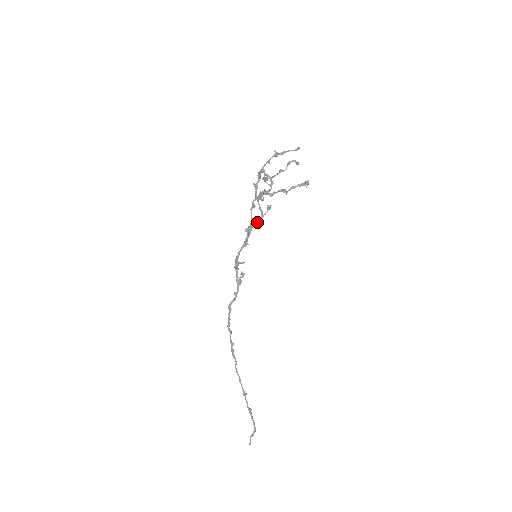
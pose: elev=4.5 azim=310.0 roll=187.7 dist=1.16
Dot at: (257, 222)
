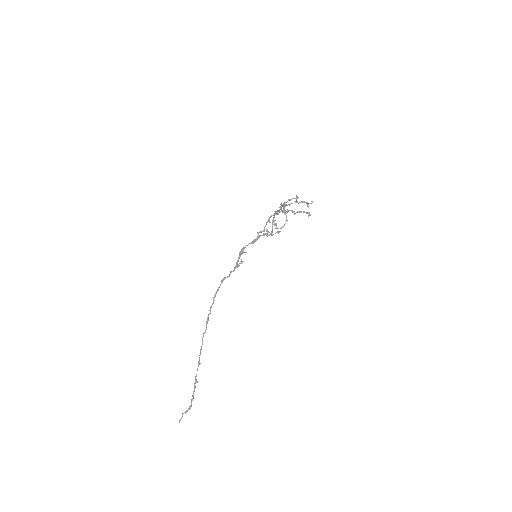
Dot at: (267, 230)
